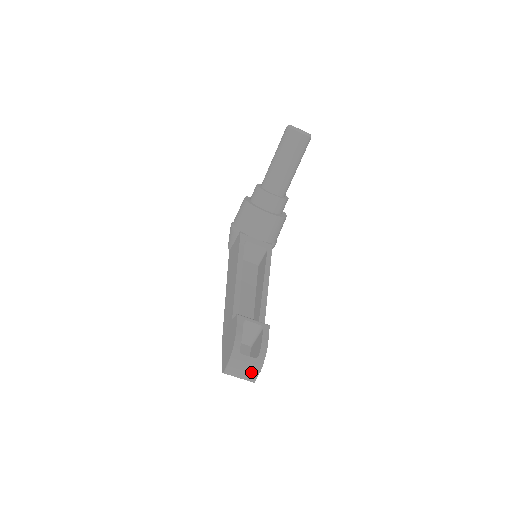
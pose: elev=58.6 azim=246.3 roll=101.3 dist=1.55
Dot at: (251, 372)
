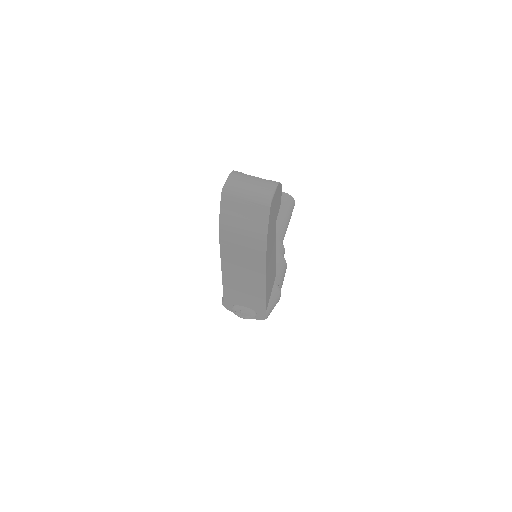
Dot at: (263, 186)
